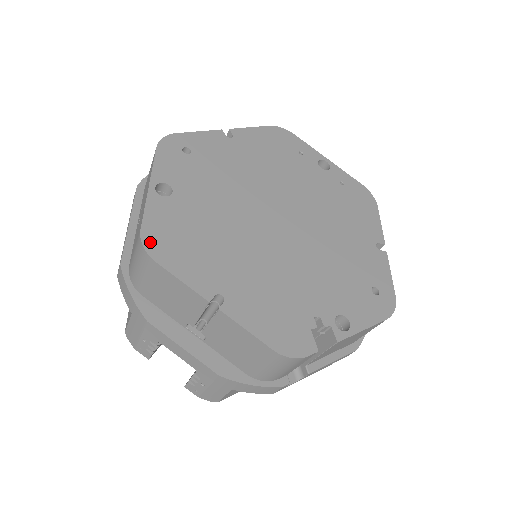
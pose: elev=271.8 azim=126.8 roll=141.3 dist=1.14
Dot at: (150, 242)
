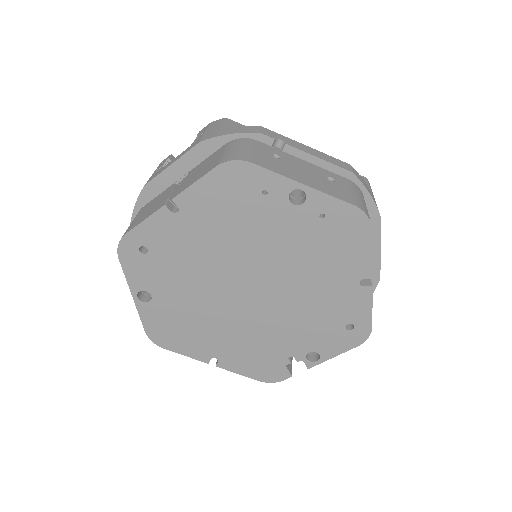
Dot at: (155, 338)
